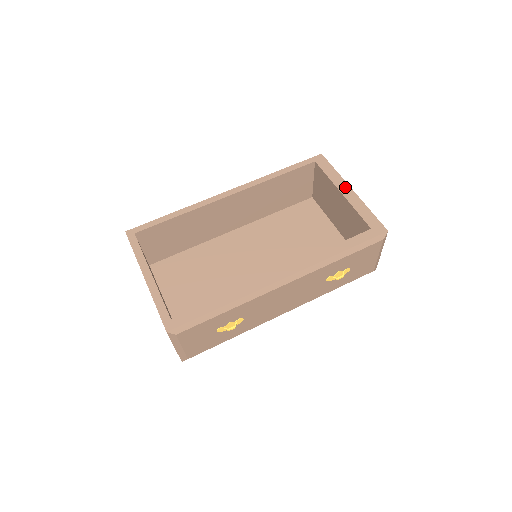
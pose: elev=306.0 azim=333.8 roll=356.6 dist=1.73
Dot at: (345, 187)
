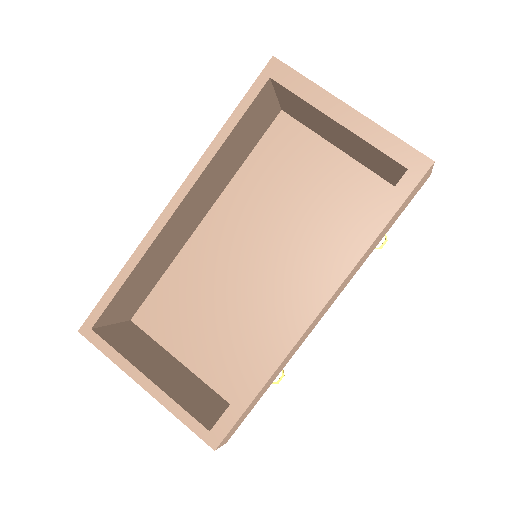
Dot at: (337, 107)
